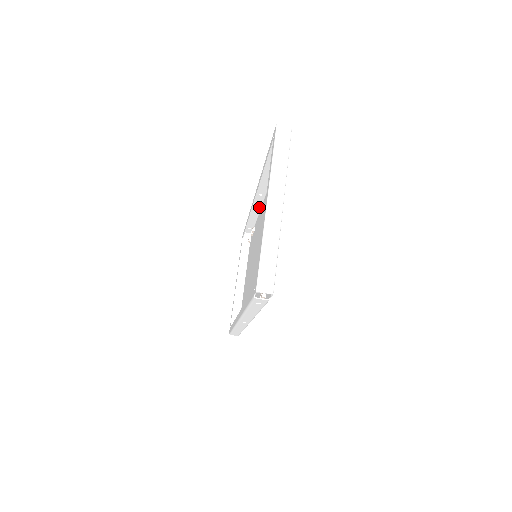
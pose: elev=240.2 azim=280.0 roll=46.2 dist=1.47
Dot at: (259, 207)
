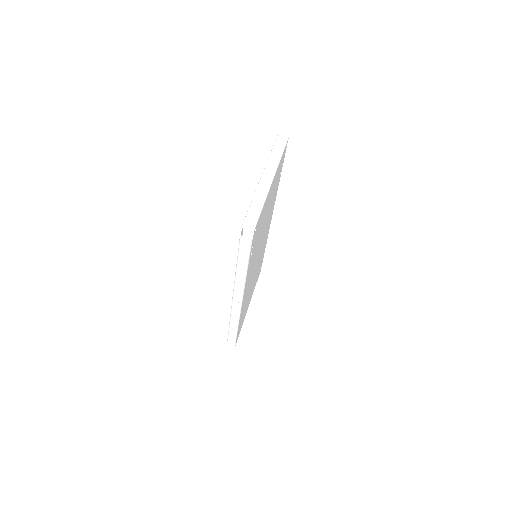
Dot at: occluded
